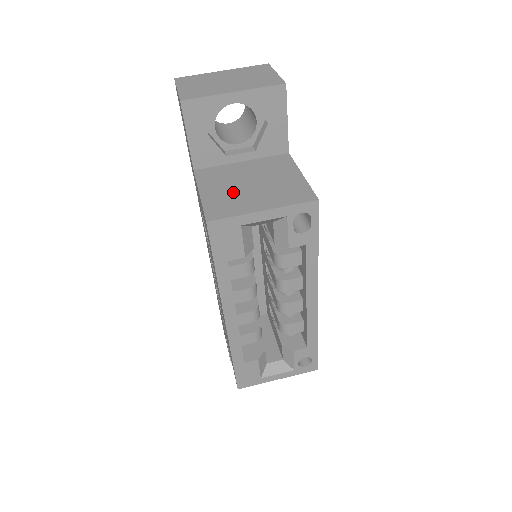
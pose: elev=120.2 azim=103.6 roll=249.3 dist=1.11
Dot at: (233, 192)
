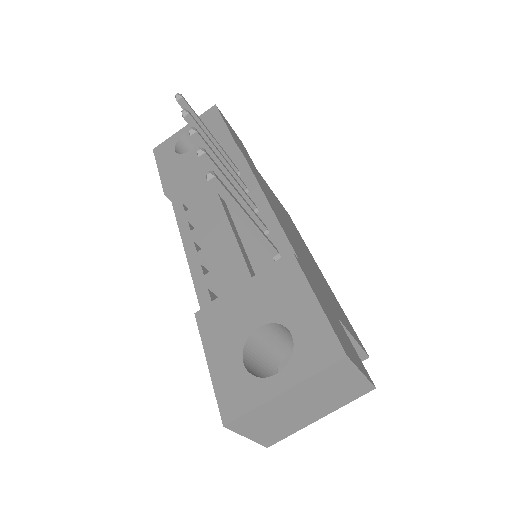
Dot at: occluded
